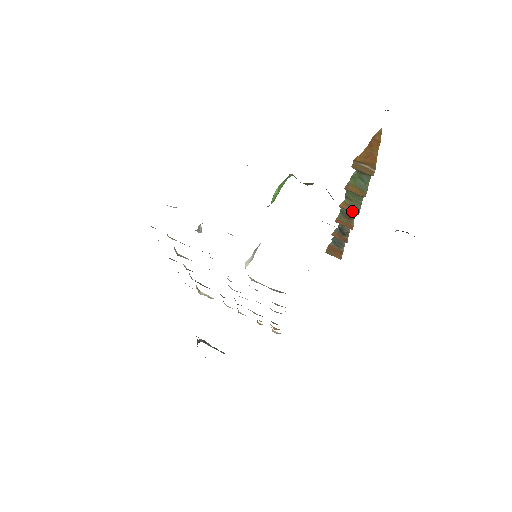
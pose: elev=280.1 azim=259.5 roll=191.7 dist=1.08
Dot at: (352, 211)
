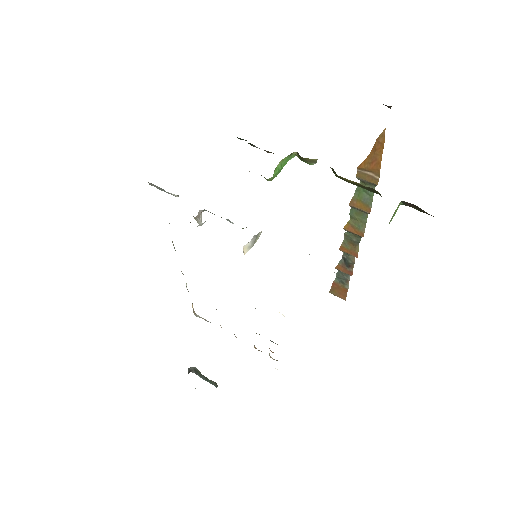
Dot at: (357, 233)
